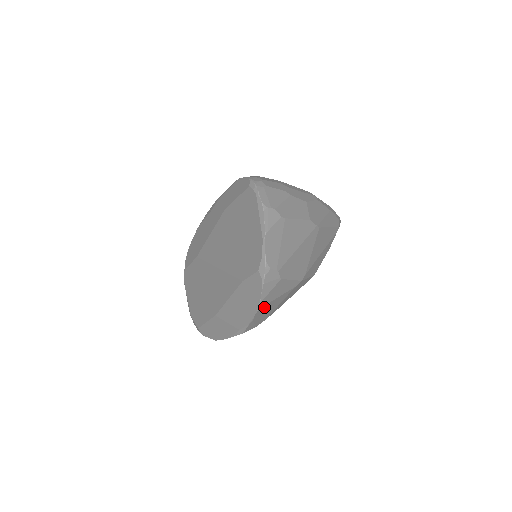
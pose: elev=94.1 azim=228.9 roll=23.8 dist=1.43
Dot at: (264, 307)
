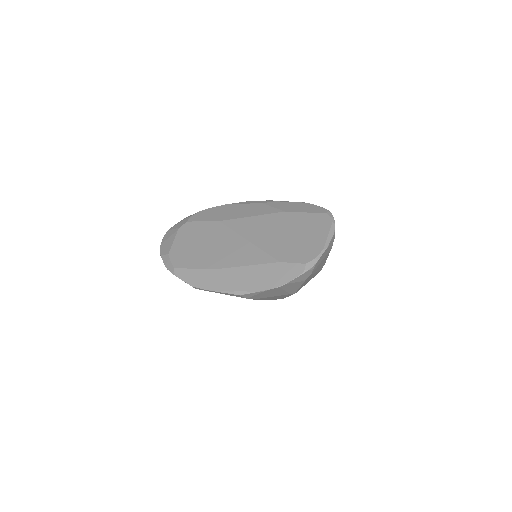
Dot at: (278, 289)
